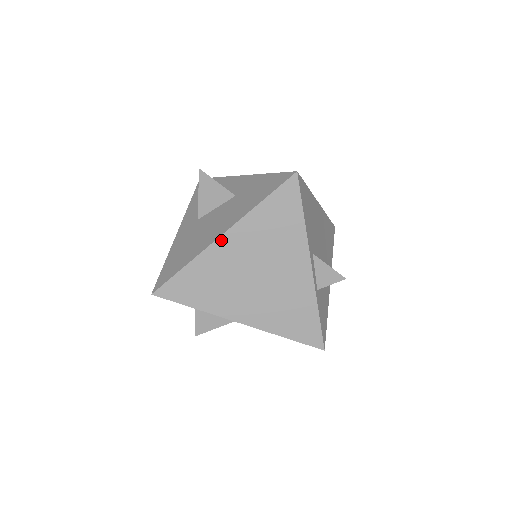
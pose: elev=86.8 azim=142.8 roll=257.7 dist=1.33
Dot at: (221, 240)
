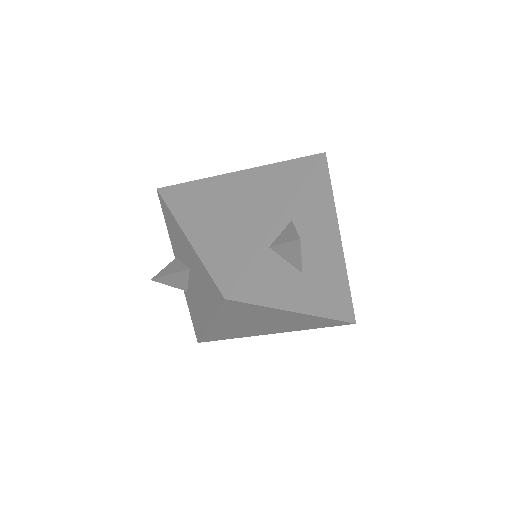
Dot at: (233, 174)
